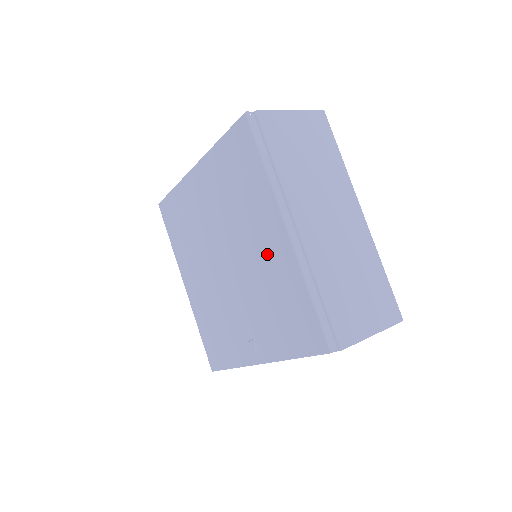
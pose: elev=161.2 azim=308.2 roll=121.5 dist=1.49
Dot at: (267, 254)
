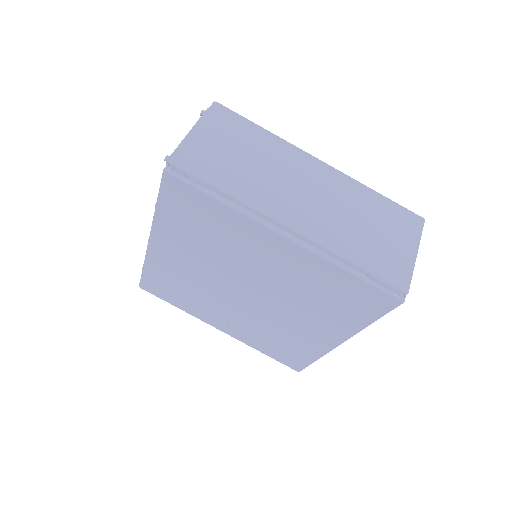
Dot at: (304, 332)
